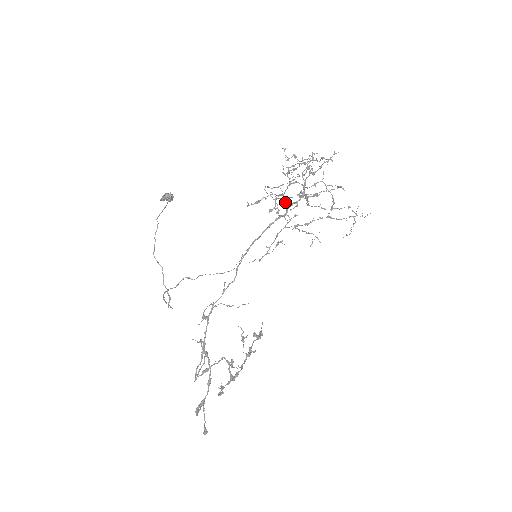
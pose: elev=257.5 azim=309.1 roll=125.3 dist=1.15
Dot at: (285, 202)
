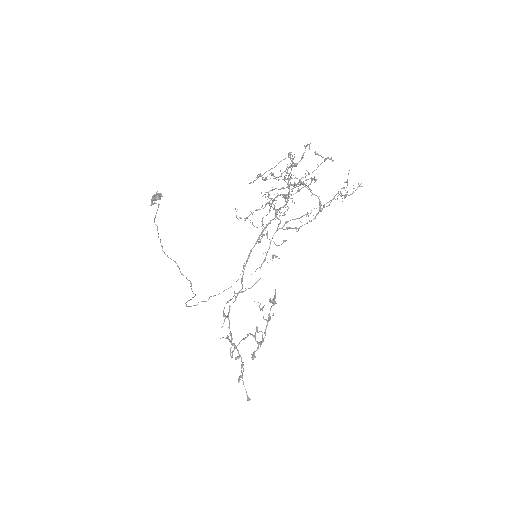
Dot at: occluded
